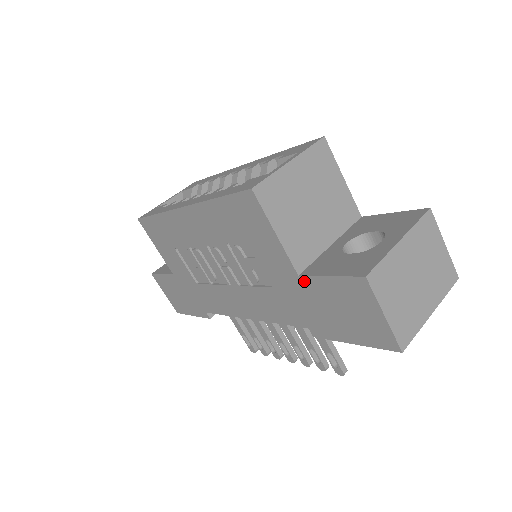
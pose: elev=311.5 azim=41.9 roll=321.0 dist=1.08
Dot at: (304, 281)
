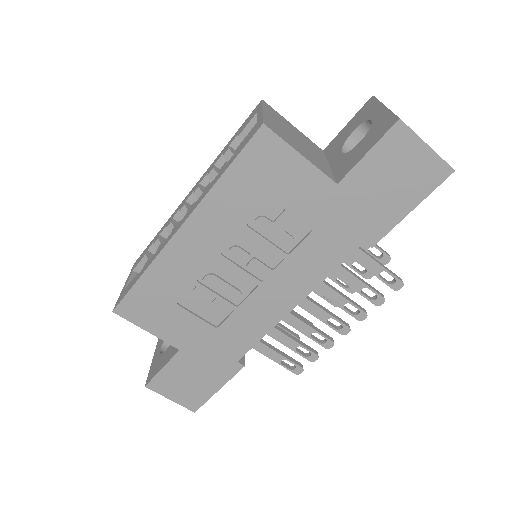
Dot at: (345, 185)
